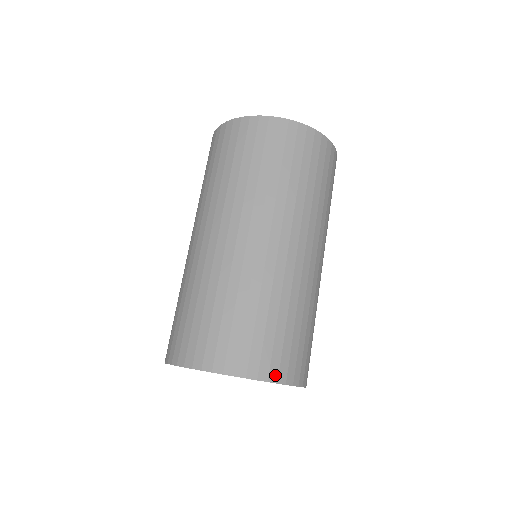
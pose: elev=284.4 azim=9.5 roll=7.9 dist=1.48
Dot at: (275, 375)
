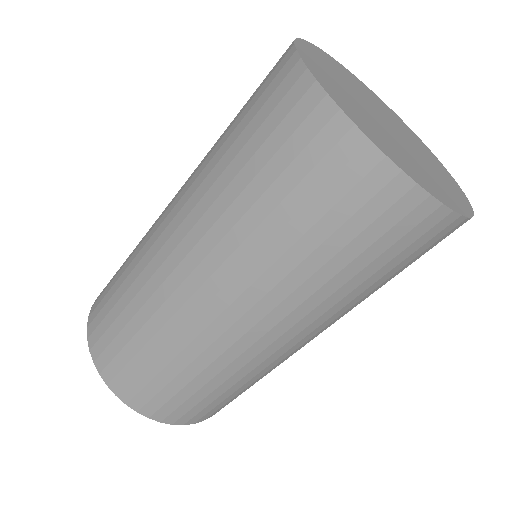
Dot at: occluded
